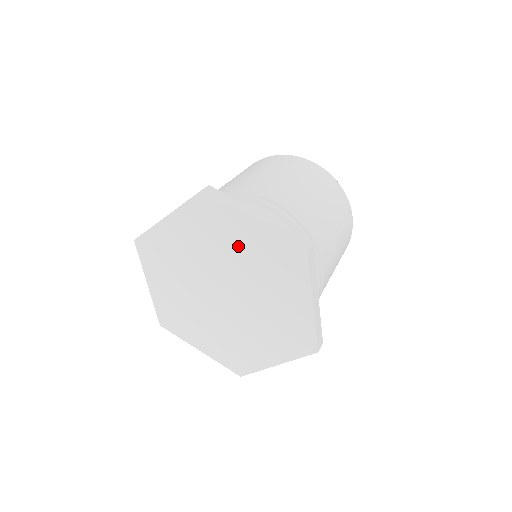
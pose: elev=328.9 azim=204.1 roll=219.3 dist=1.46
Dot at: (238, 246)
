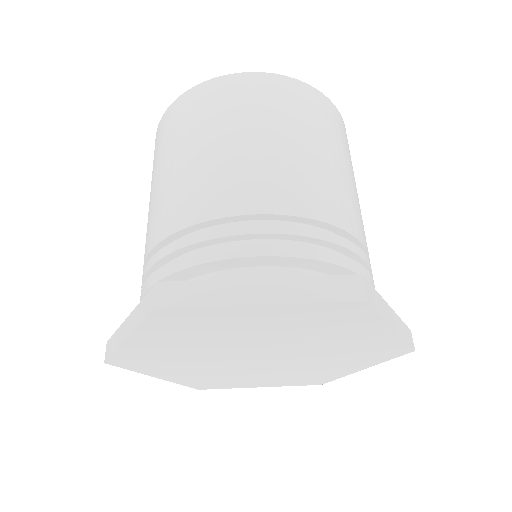
Dot at: (342, 338)
